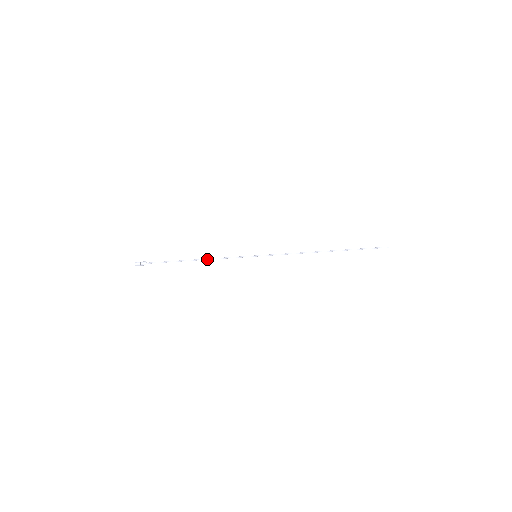
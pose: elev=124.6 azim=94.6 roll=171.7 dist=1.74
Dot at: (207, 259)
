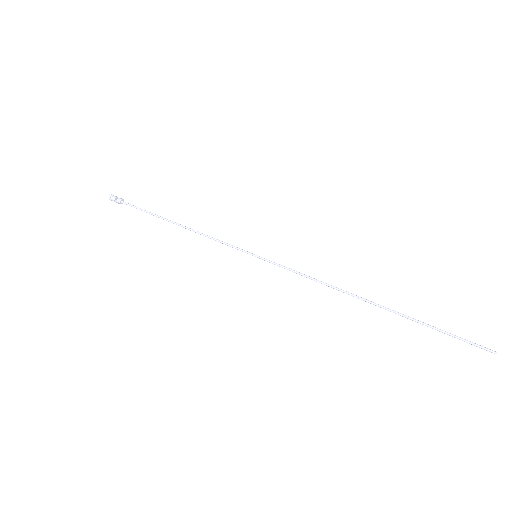
Dot at: (191, 229)
